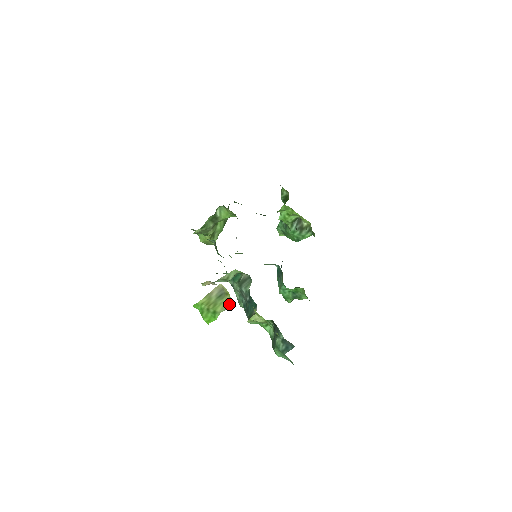
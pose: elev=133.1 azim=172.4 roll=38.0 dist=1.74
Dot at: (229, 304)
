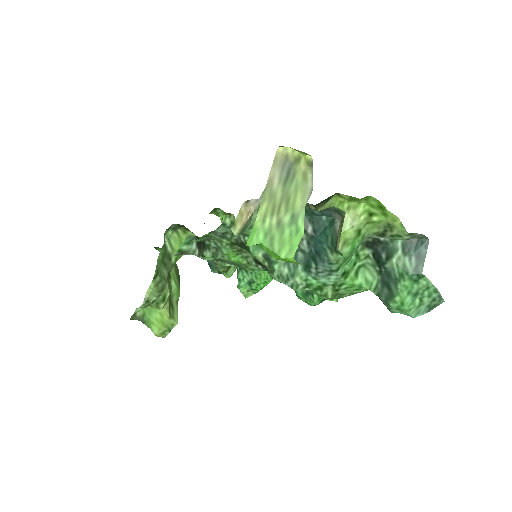
Dot at: (312, 173)
